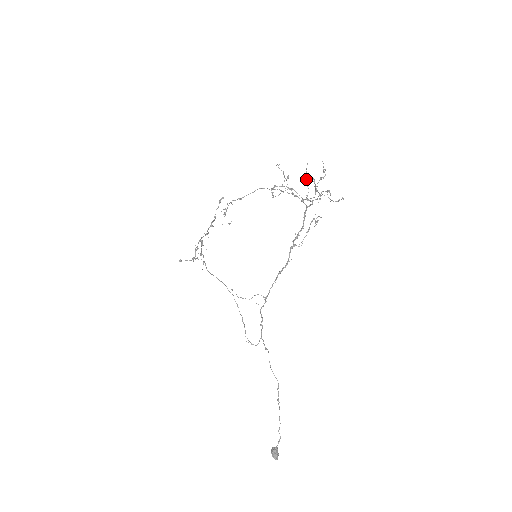
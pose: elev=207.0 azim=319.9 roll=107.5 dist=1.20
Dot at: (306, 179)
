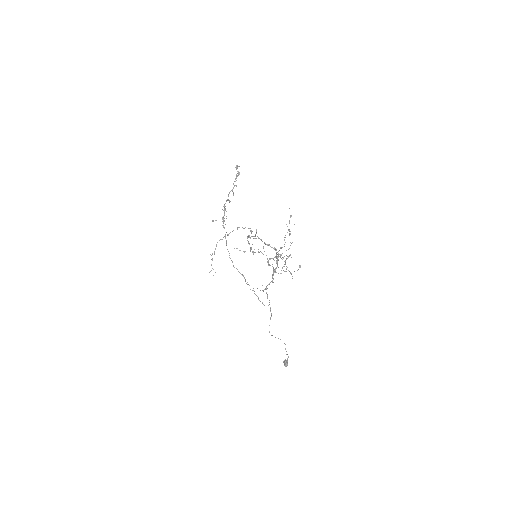
Dot at: occluded
